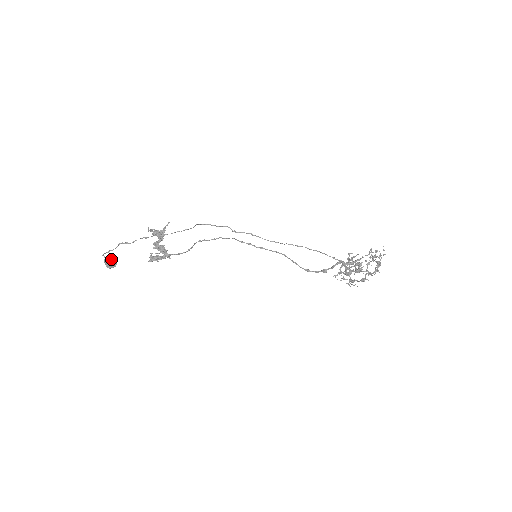
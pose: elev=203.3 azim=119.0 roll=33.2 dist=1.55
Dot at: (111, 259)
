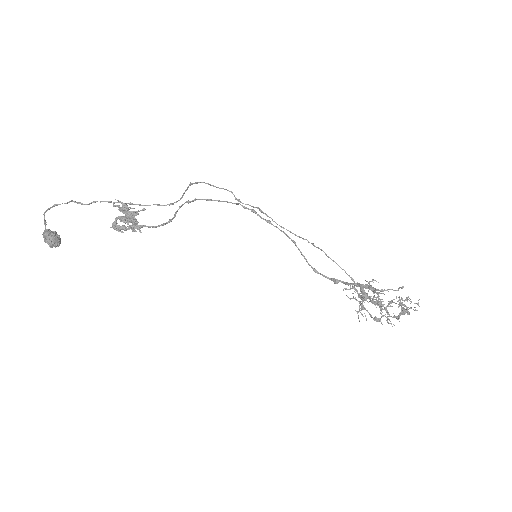
Dot at: (52, 239)
